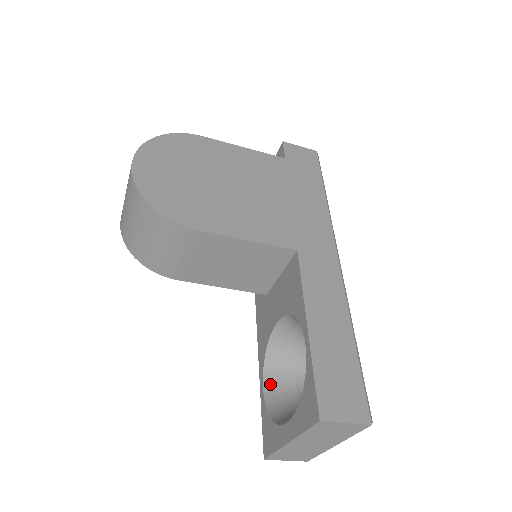
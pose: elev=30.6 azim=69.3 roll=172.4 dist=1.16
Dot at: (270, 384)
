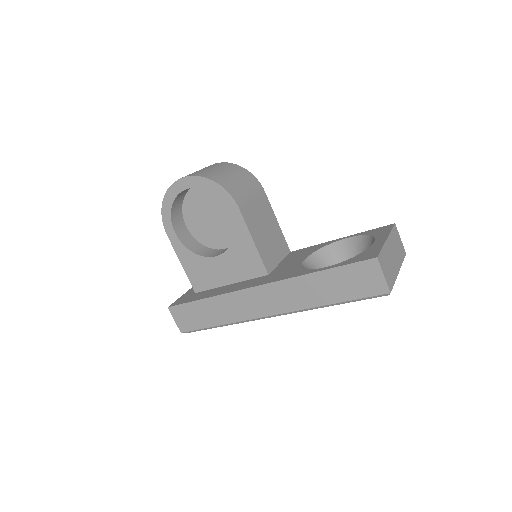
Dot at: occluded
